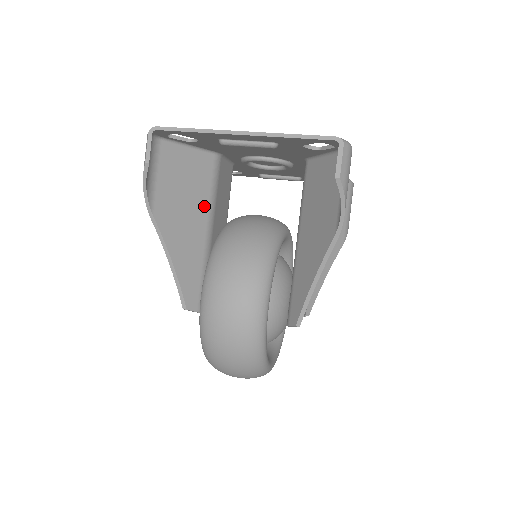
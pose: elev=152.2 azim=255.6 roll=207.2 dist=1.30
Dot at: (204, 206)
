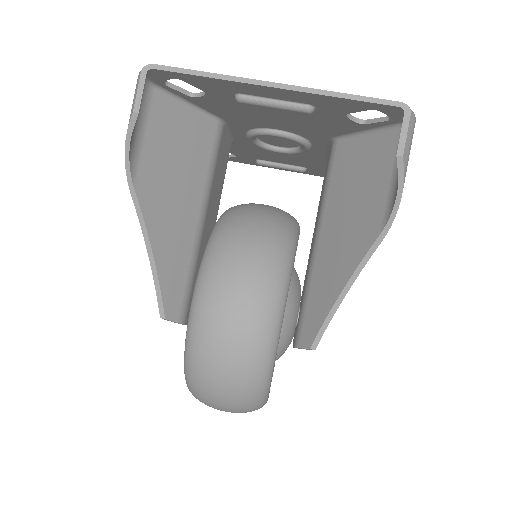
Dot at: (199, 185)
